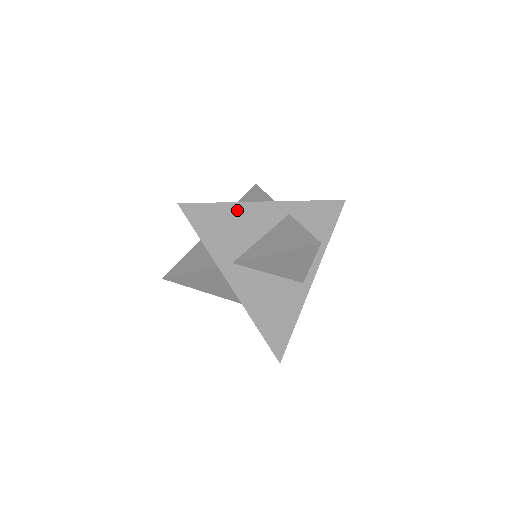
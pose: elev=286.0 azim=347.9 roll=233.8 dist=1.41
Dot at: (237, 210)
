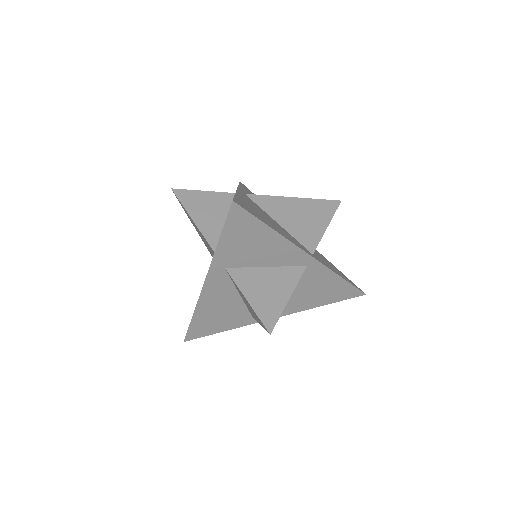
Dot at: (203, 308)
